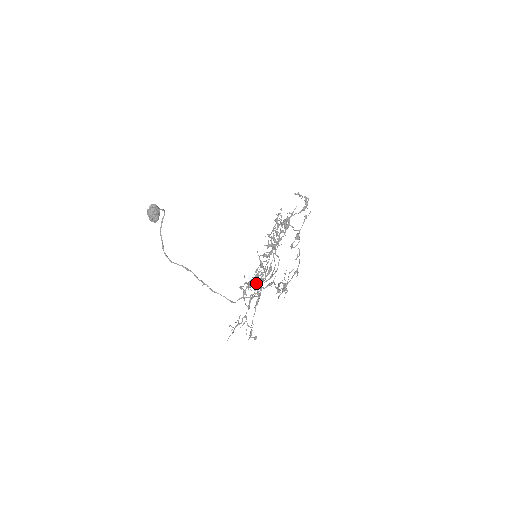
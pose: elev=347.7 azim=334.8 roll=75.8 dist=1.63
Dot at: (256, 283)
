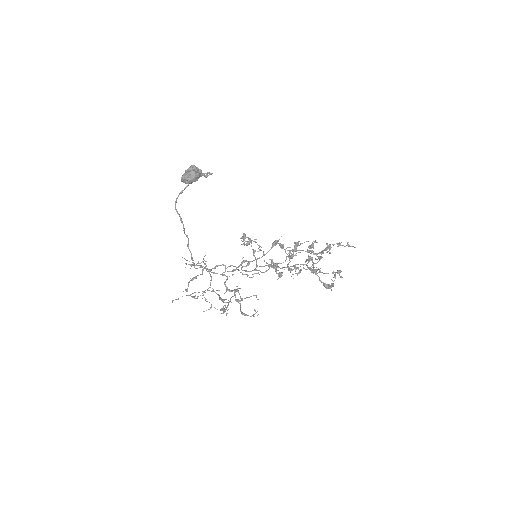
Dot at: occluded
